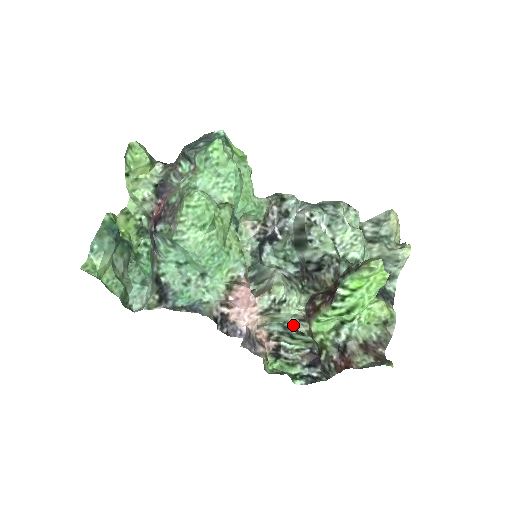
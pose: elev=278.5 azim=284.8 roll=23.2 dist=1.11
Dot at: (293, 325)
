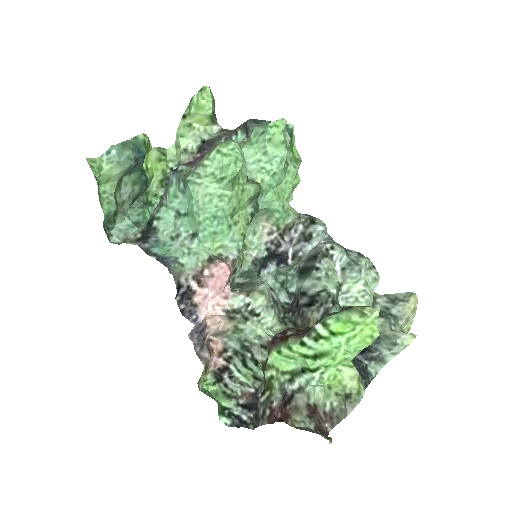
Dot at: (252, 347)
